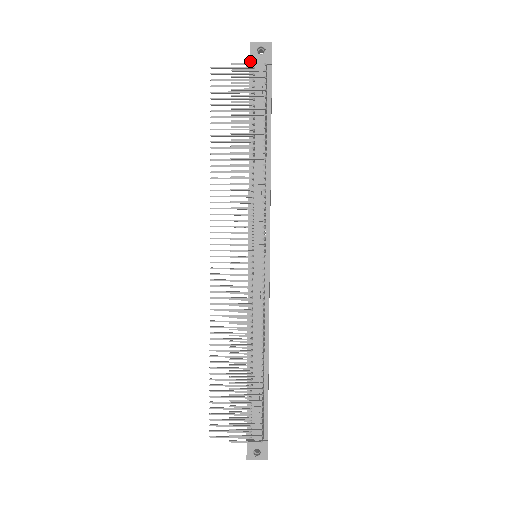
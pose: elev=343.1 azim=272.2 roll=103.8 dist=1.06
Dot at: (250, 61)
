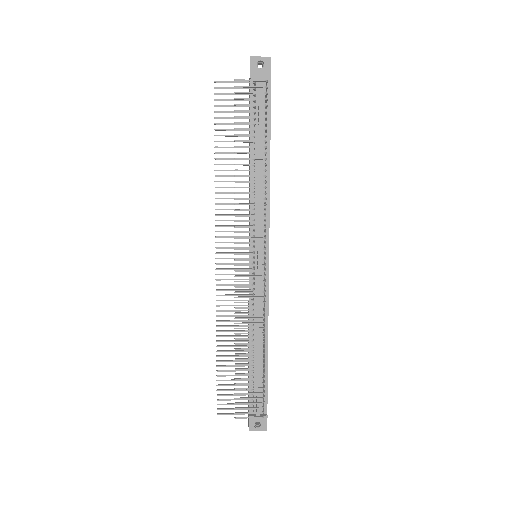
Dot at: (251, 76)
